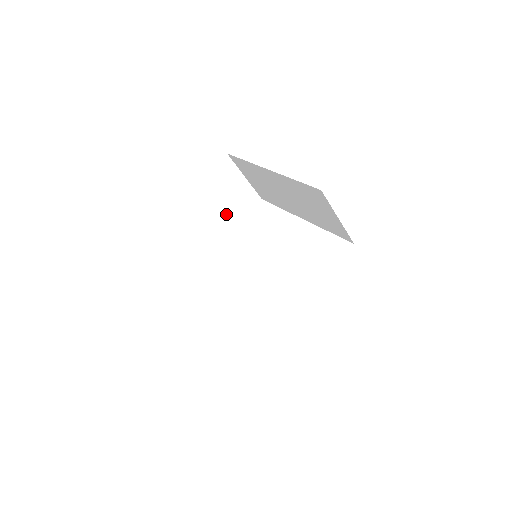
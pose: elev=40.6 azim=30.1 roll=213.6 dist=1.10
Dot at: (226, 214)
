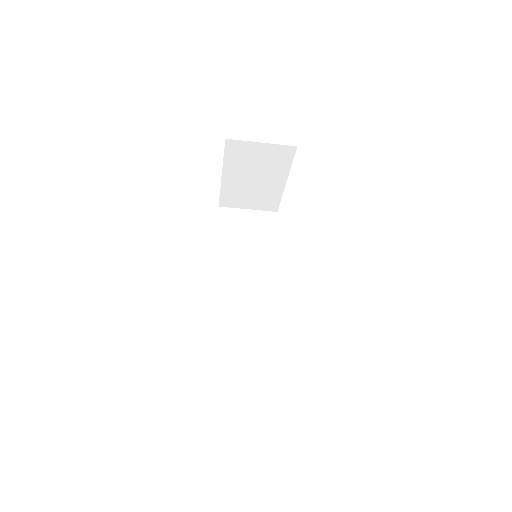
Dot at: (269, 171)
